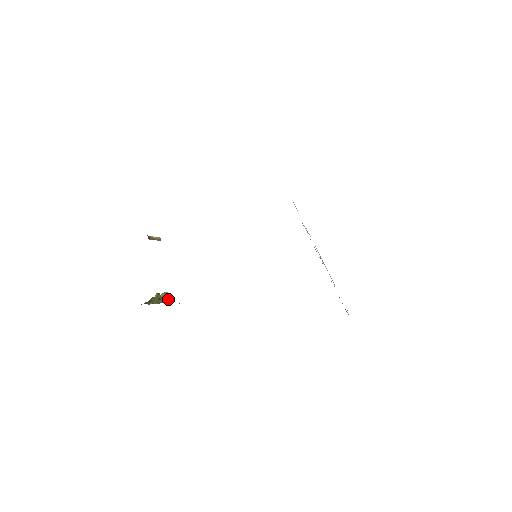
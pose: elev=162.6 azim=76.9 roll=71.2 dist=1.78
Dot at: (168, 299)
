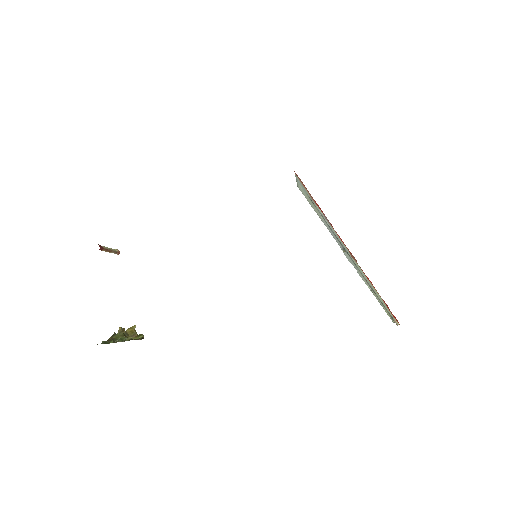
Dot at: (137, 335)
